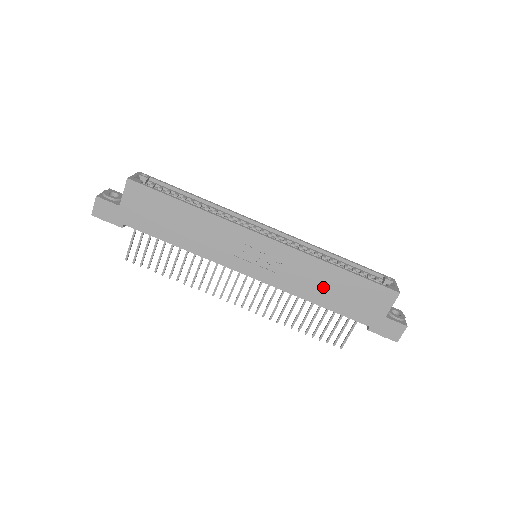
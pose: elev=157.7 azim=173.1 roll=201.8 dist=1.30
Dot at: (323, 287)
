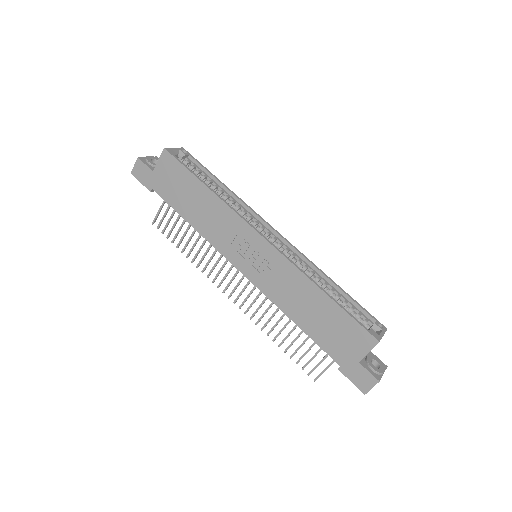
Dot at: (304, 307)
